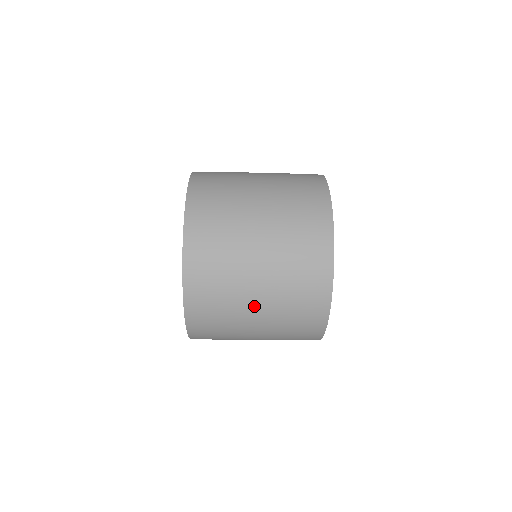
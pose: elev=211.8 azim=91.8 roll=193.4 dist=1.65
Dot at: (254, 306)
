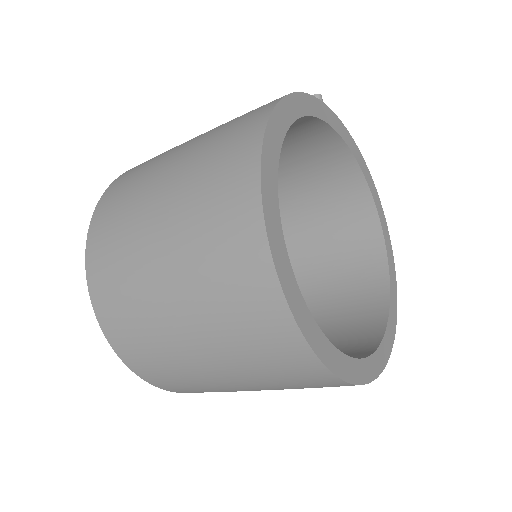
Dot at: (201, 359)
